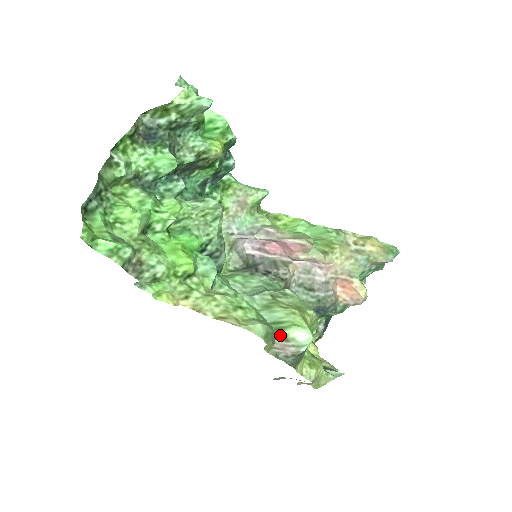
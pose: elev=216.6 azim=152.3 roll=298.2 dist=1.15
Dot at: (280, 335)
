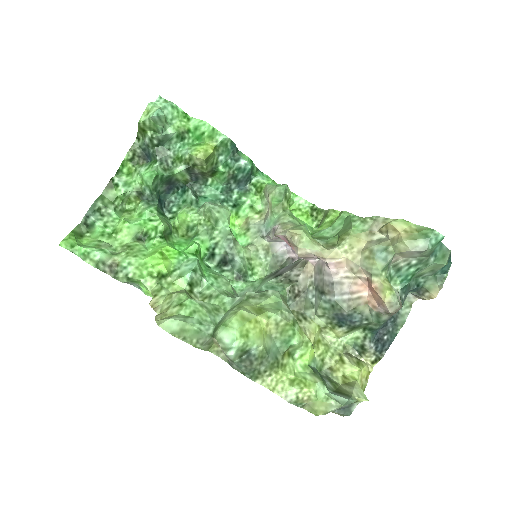
Dot at: (213, 335)
